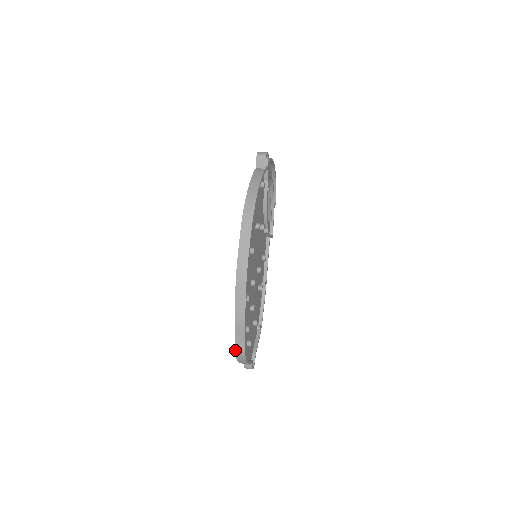
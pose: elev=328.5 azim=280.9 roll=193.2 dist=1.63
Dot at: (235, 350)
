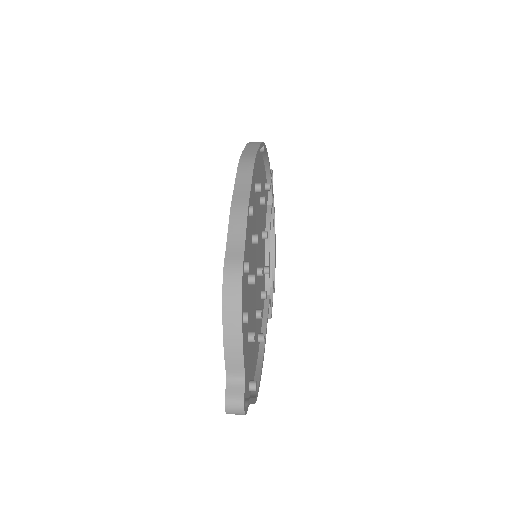
Dot at: occluded
